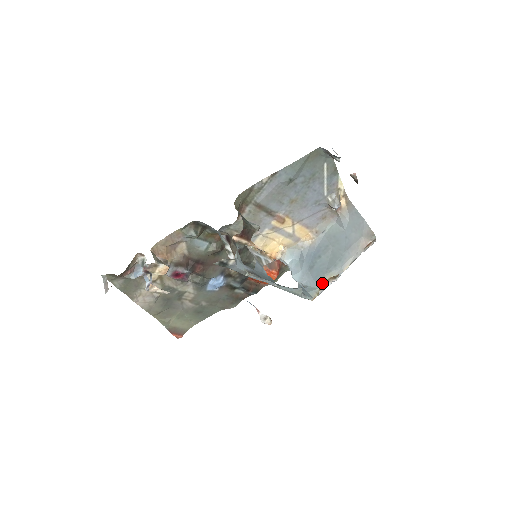
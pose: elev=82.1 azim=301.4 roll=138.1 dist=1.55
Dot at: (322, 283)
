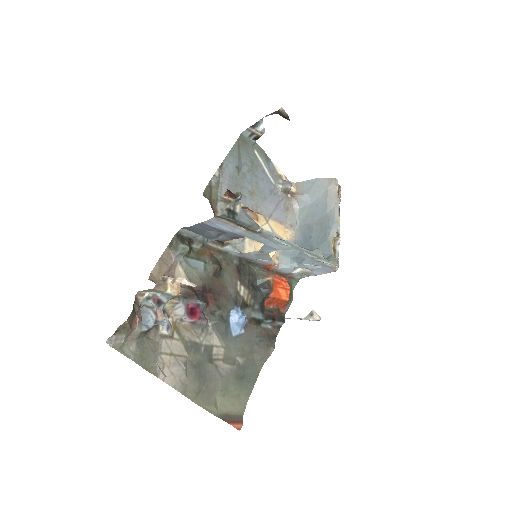
Dot at: (331, 248)
